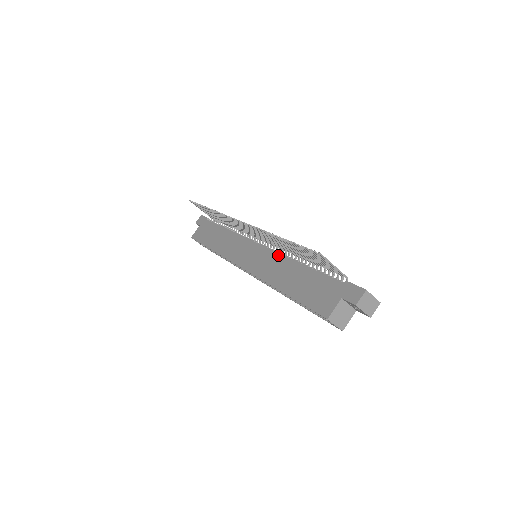
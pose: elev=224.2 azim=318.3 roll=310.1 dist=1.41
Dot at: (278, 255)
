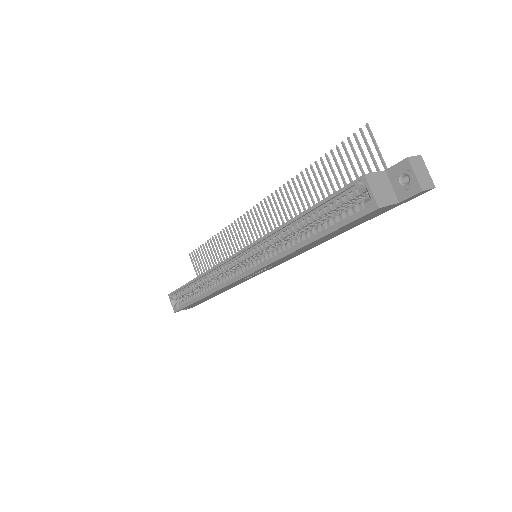
Dot at: occluded
